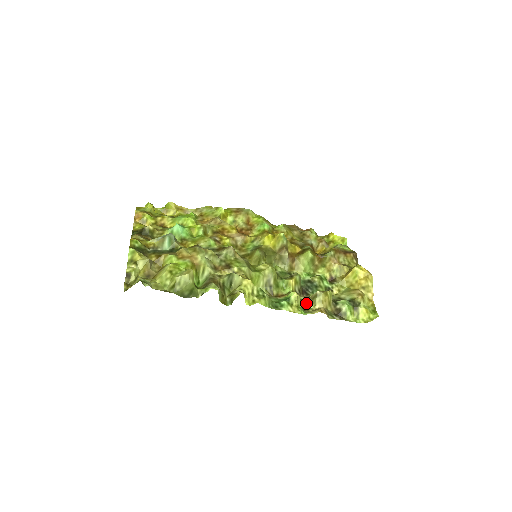
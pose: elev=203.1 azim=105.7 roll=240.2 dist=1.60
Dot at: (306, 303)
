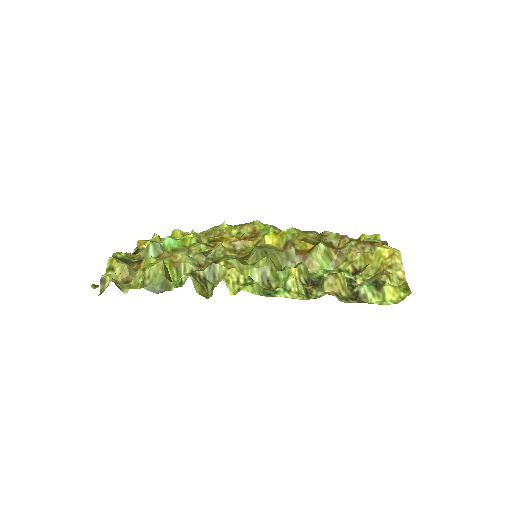
Dot at: (314, 292)
